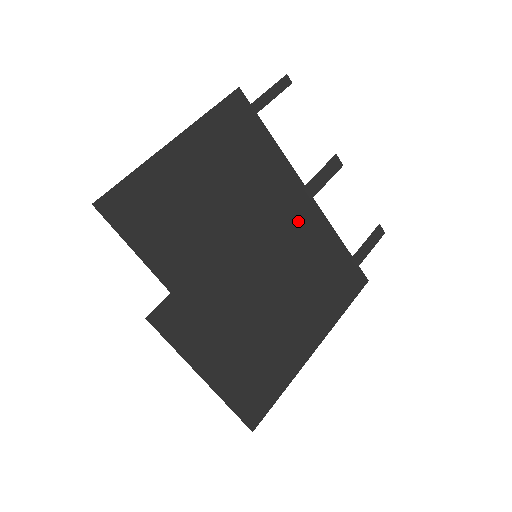
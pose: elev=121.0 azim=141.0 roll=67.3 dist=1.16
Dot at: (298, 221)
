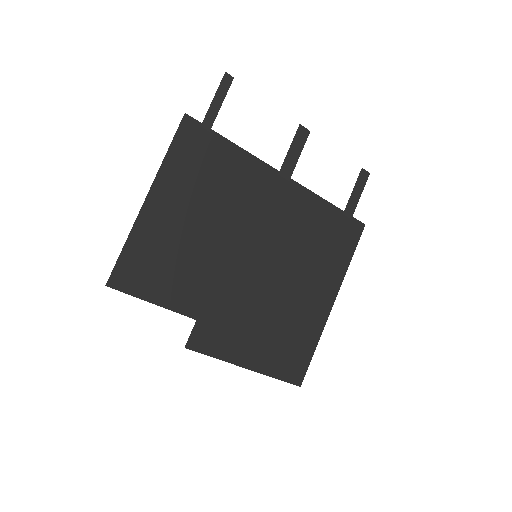
Dot at: (283, 207)
